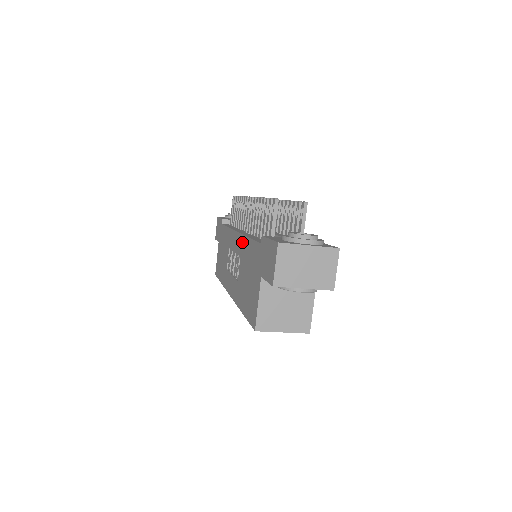
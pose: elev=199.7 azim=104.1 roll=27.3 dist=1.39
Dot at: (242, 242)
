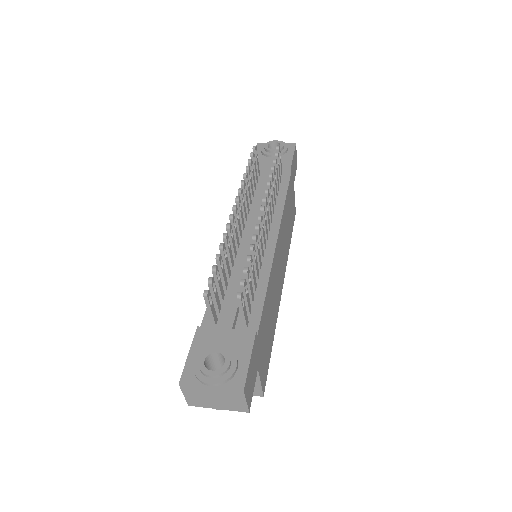
Dot at: occluded
